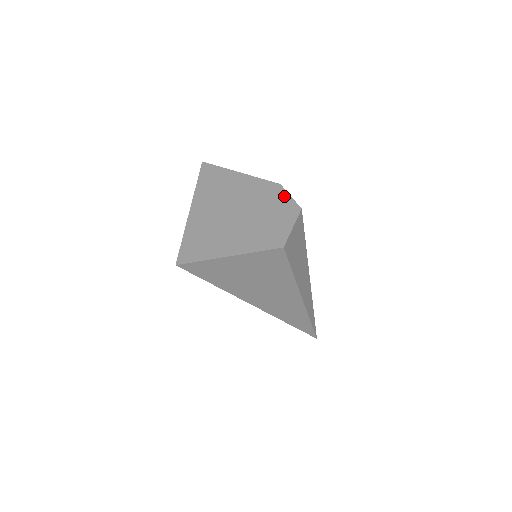
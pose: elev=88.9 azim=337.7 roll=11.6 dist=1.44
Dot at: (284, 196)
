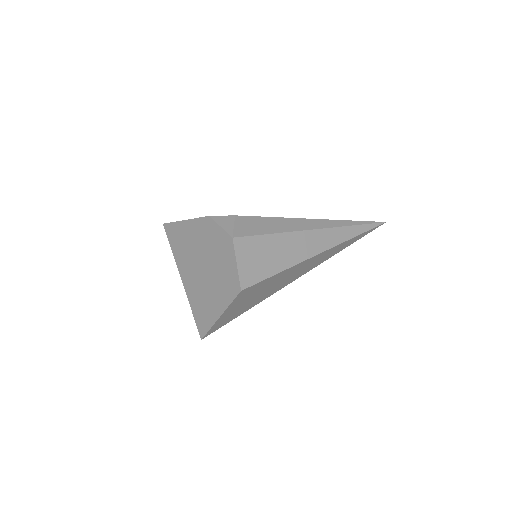
Dot at: (217, 230)
